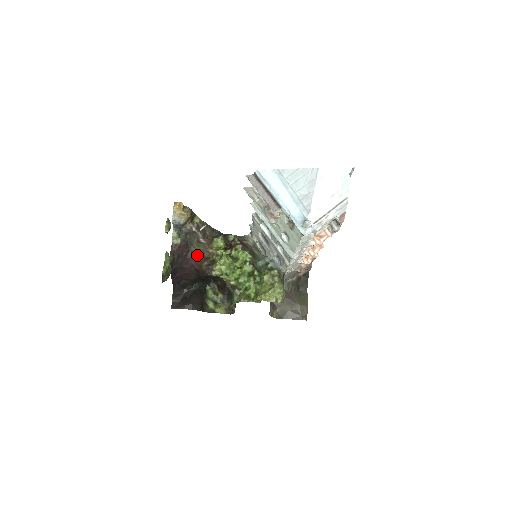
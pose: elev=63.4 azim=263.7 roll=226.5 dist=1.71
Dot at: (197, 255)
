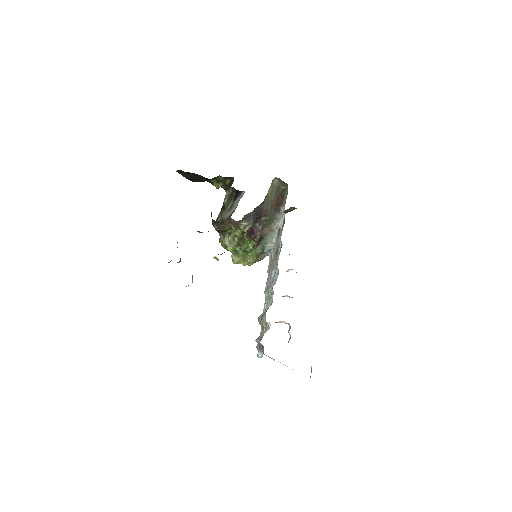
Dot at: (217, 221)
